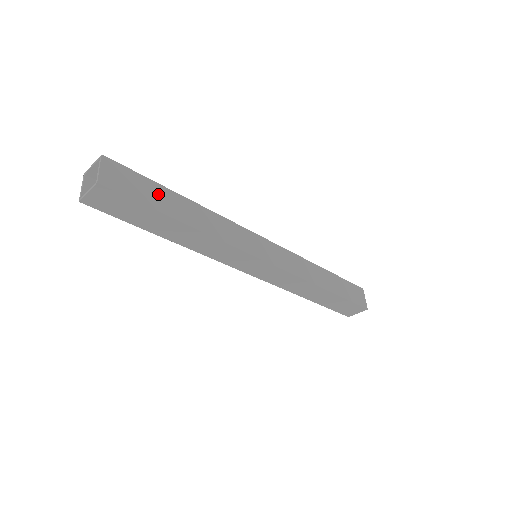
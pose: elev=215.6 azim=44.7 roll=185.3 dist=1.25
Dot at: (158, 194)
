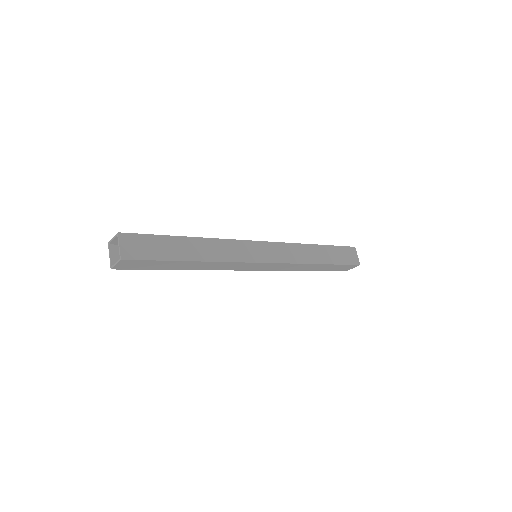
Dot at: (167, 245)
